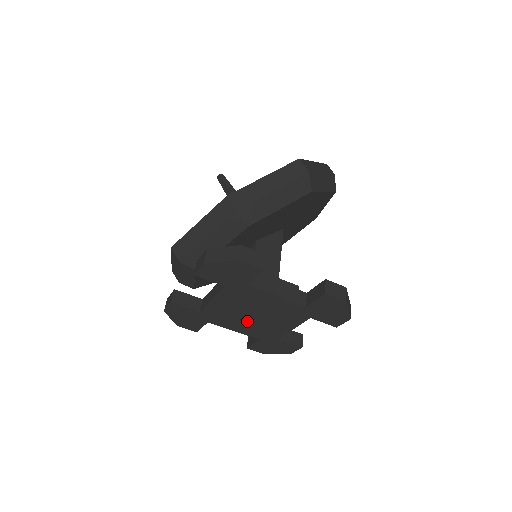
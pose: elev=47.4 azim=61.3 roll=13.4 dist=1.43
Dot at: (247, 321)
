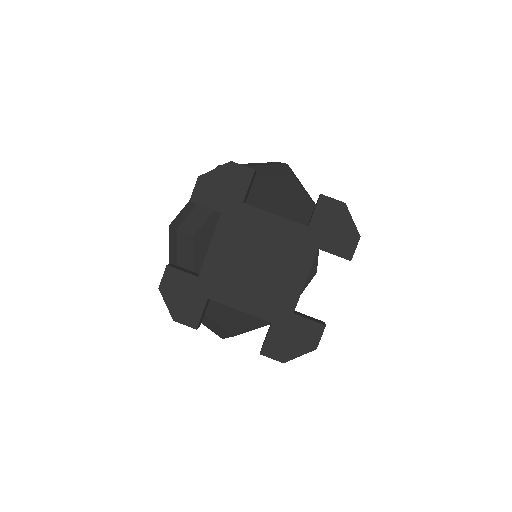
Dot at: (252, 280)
